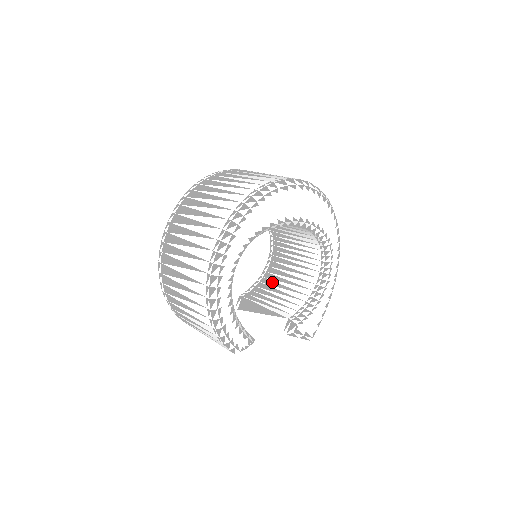
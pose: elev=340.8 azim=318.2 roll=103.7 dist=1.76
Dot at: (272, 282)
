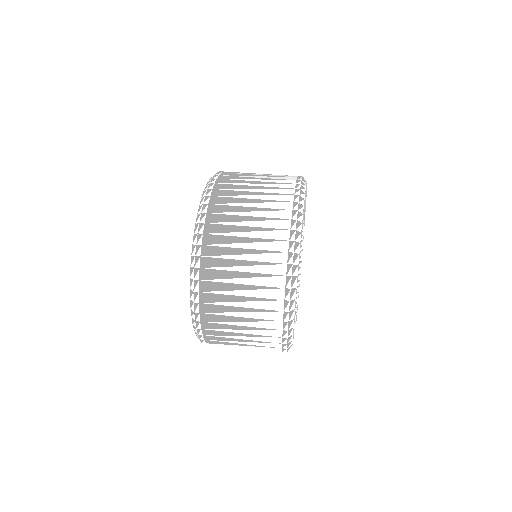
Dot at: occluded
